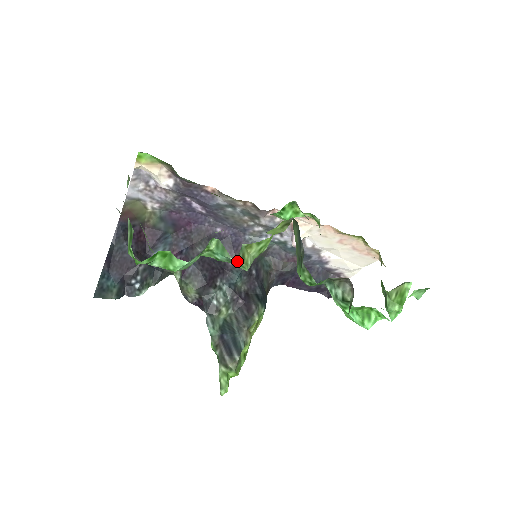
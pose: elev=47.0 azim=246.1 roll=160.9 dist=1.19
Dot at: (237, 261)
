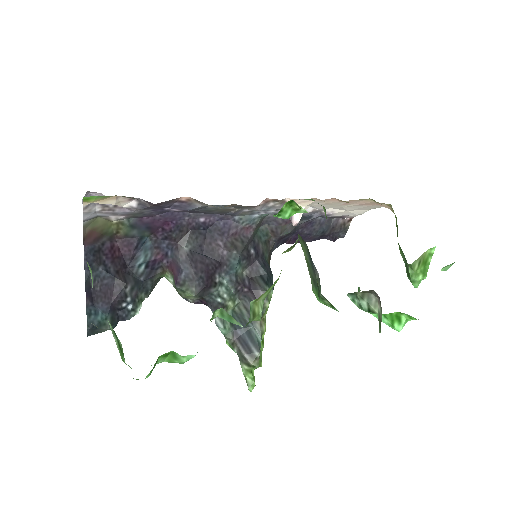
Dot at: (248, 322)
